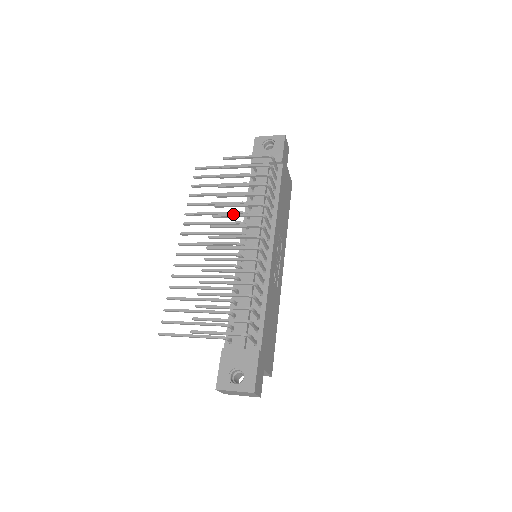
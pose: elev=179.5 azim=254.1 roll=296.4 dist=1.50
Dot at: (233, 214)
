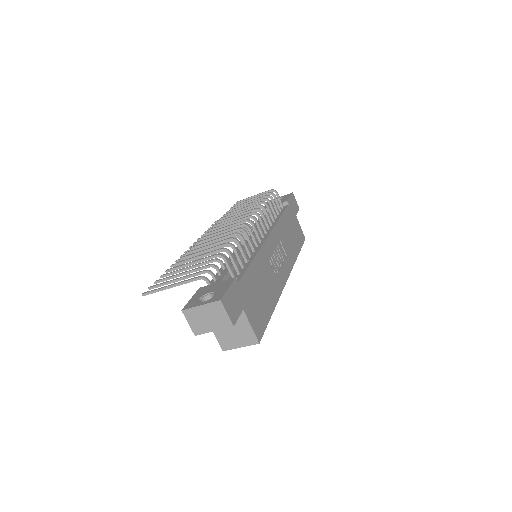
Dot at: (234, 215)
